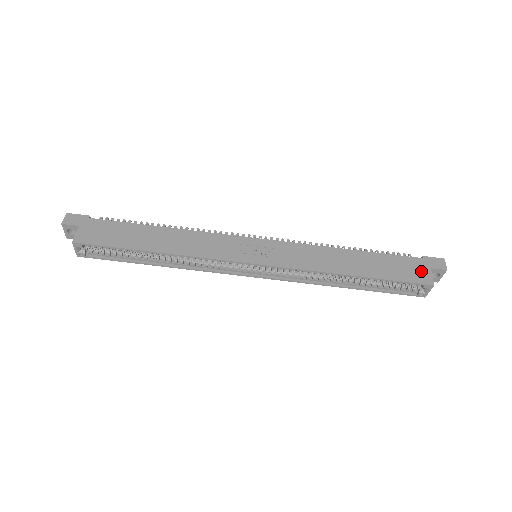
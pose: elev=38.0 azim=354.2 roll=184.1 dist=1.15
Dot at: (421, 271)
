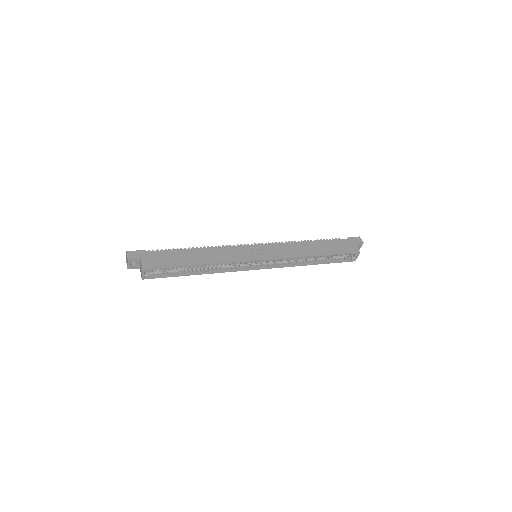
Dot at: (351, 246)
